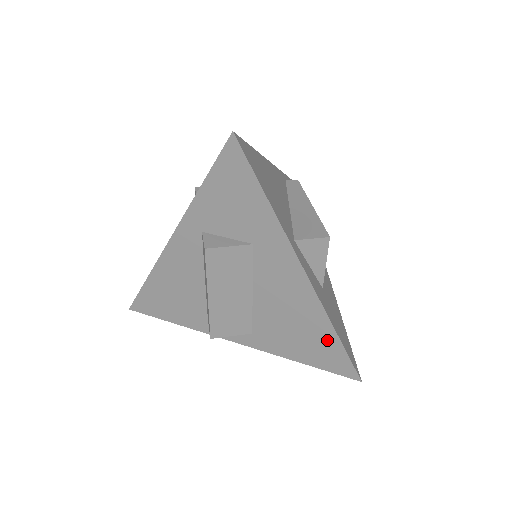
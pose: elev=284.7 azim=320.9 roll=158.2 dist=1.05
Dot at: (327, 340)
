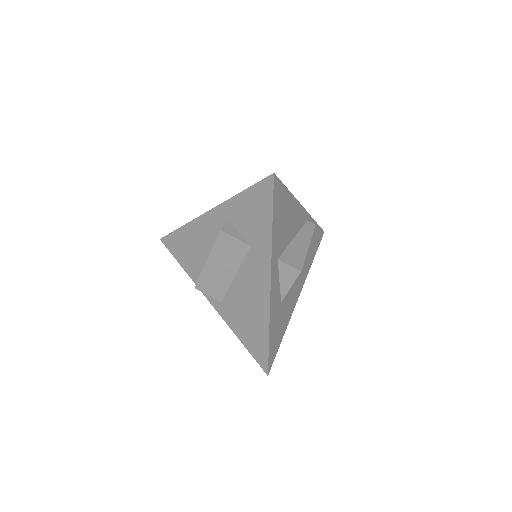
Dot at: (262, 334)
